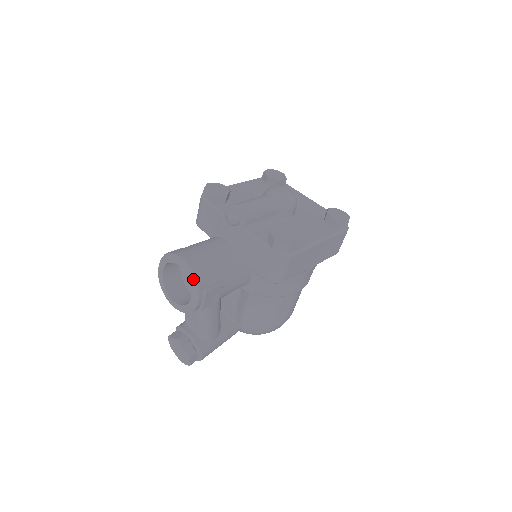
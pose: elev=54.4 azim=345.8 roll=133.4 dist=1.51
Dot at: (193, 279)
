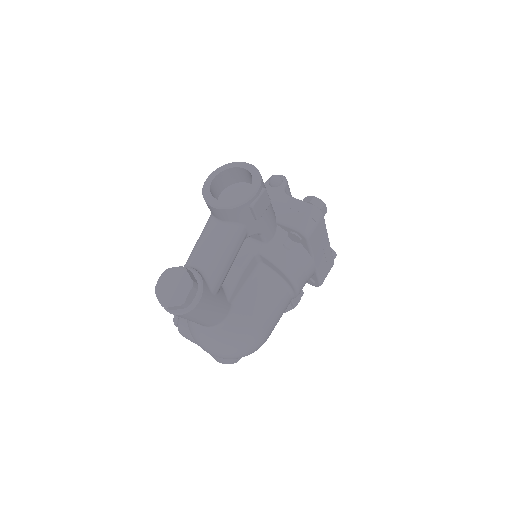
Dot at: (258, 173)
